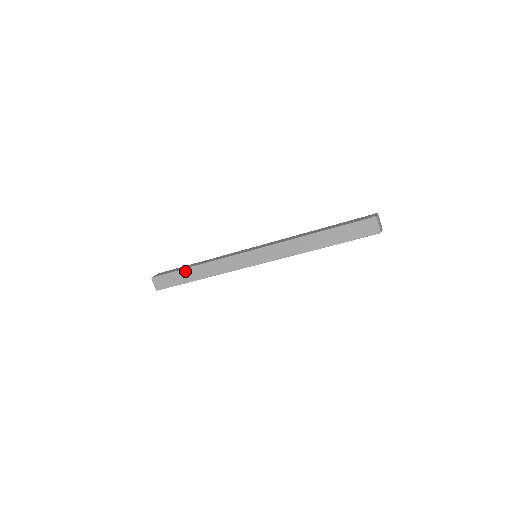
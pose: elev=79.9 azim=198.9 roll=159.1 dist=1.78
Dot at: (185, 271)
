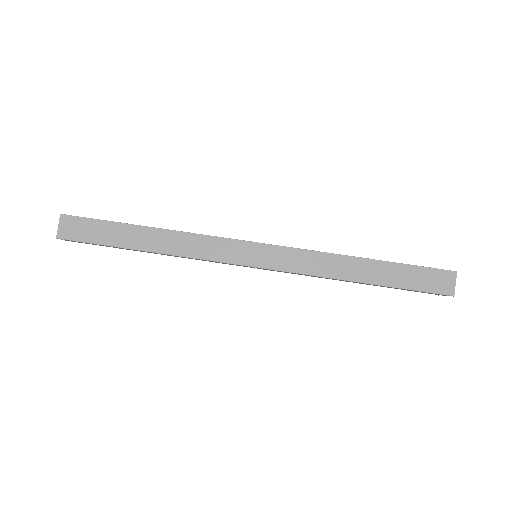
Dot at: (130, 228)
